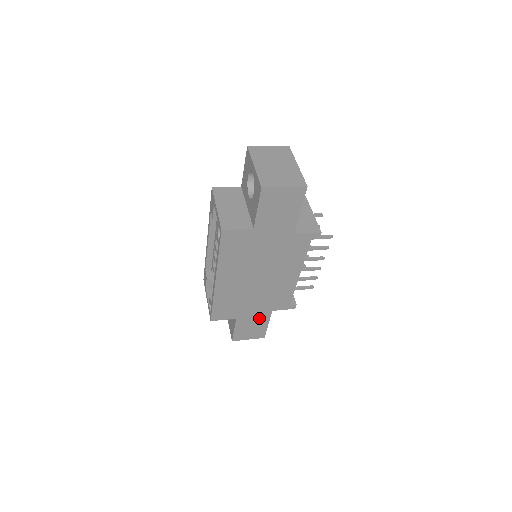
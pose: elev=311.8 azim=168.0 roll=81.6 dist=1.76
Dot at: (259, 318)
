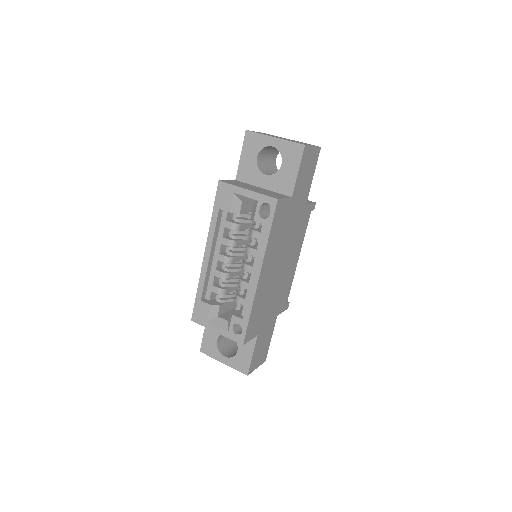
Dot at: (269, 330)
